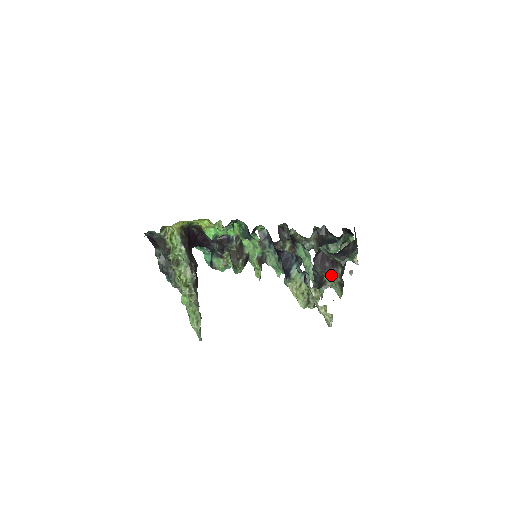
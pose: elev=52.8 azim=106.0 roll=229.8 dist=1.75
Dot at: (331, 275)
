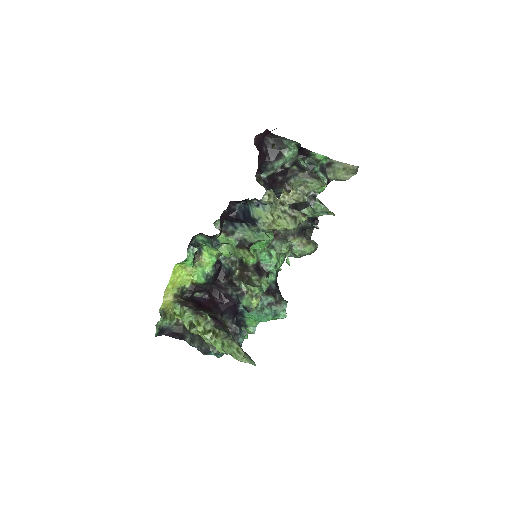
Dot at: (292, 180)
